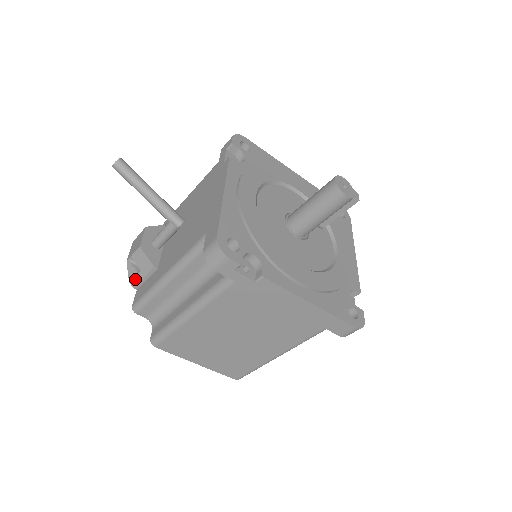
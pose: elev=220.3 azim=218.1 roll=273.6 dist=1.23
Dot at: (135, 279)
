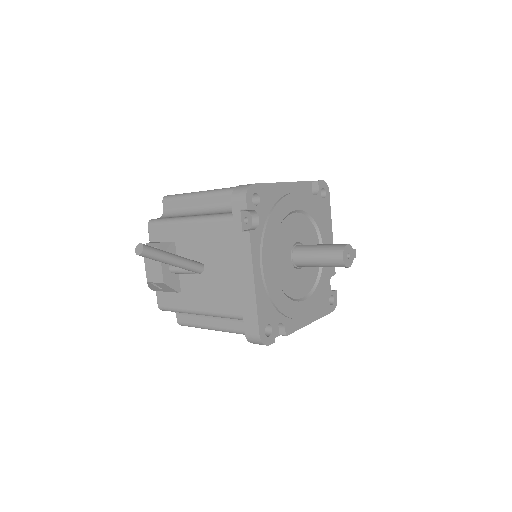
Dot at: (156, 289)
